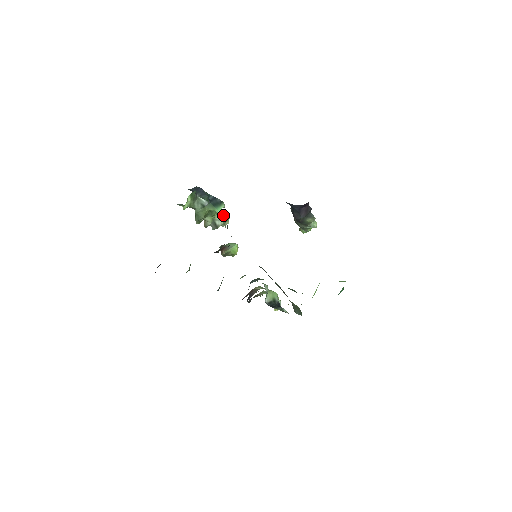
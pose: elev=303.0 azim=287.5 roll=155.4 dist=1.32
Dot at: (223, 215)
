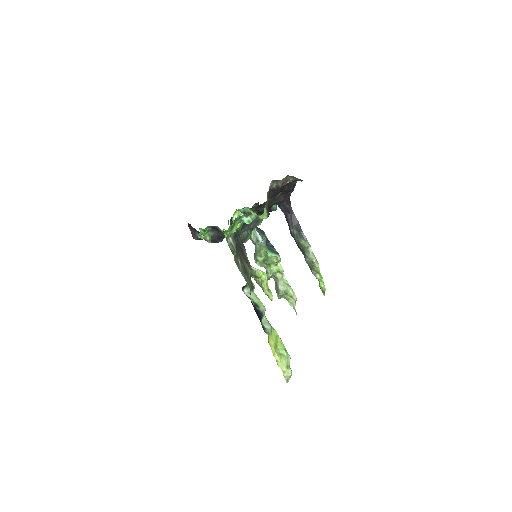
Dot at: (288, 285)
